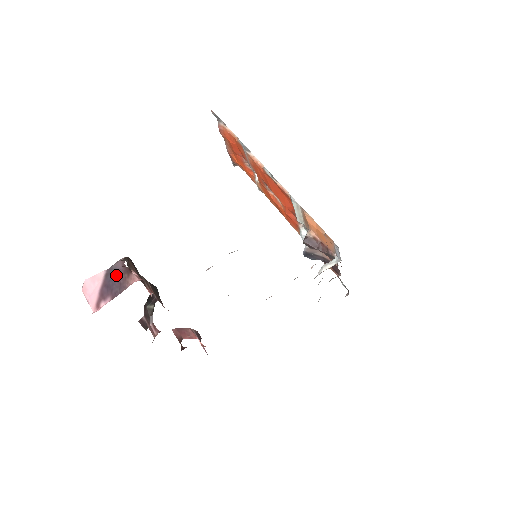
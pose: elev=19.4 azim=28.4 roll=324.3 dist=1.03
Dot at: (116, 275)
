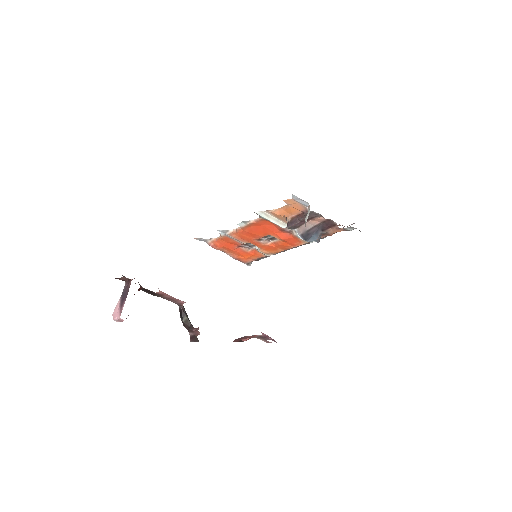
Dot at: (125, 291)
